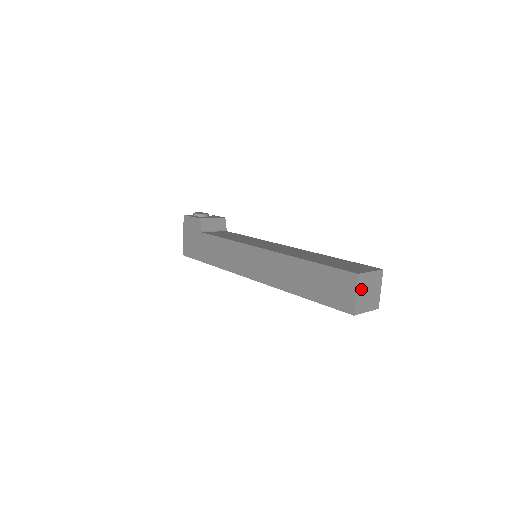
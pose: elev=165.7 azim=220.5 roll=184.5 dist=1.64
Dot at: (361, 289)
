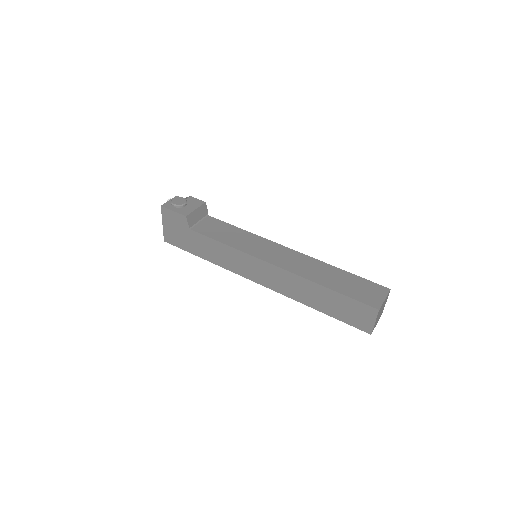
Dot at: (378, 316)
